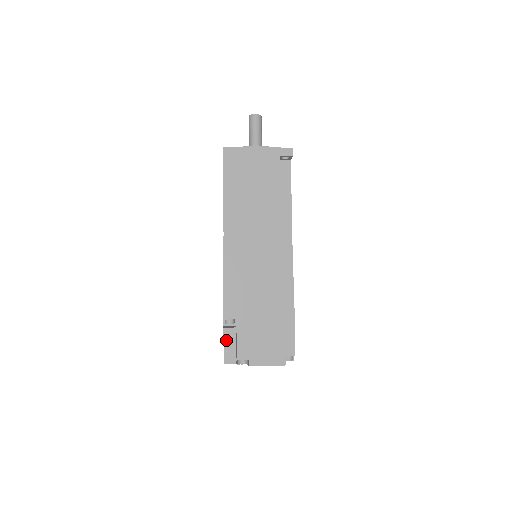
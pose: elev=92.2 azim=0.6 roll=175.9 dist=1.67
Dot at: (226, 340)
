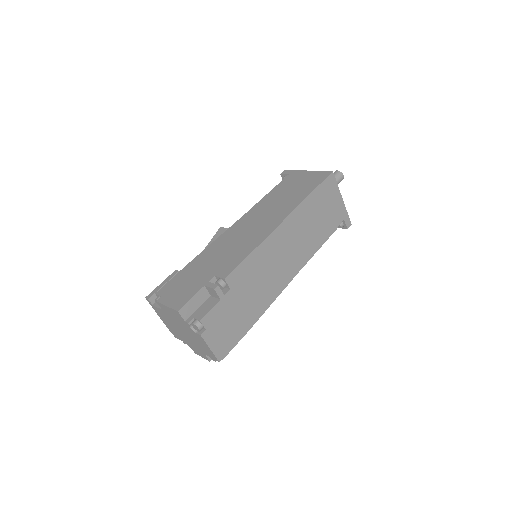
Dot at: (199, 294)
